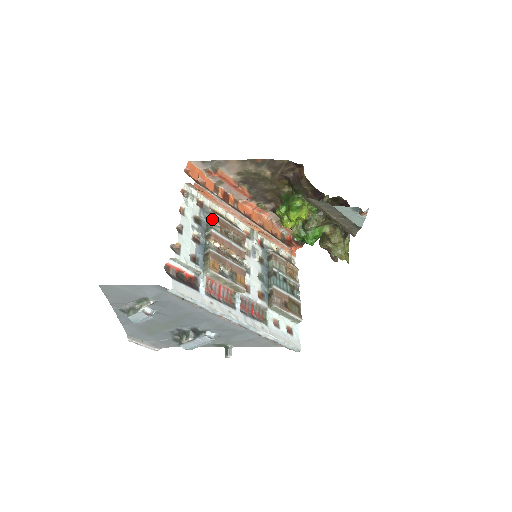
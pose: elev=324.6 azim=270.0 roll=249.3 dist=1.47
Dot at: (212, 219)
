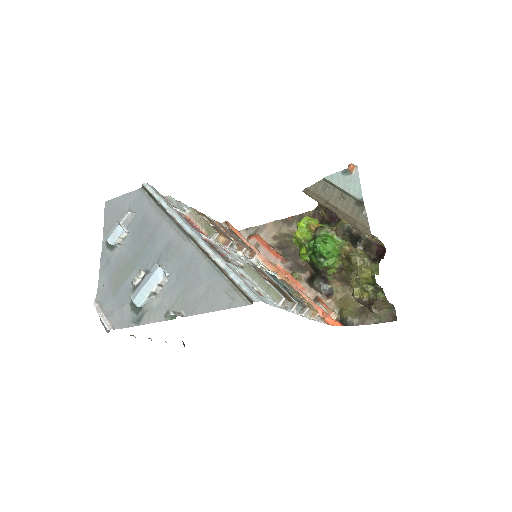
Dot at: occluded
